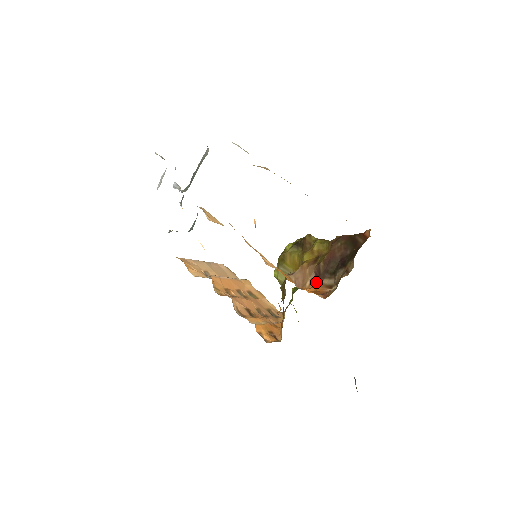
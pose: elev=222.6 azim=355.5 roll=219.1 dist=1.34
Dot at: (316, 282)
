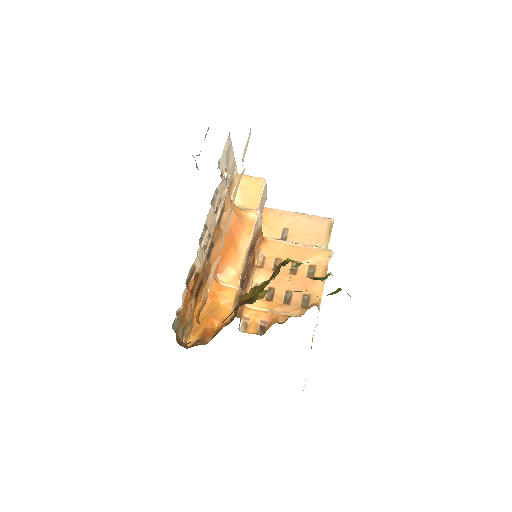
Dot at: (230, 322)
